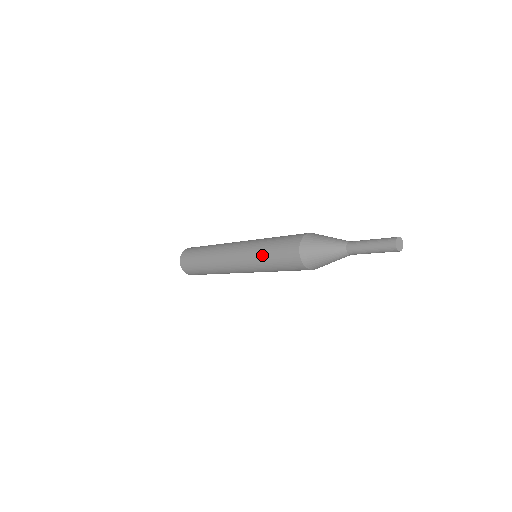
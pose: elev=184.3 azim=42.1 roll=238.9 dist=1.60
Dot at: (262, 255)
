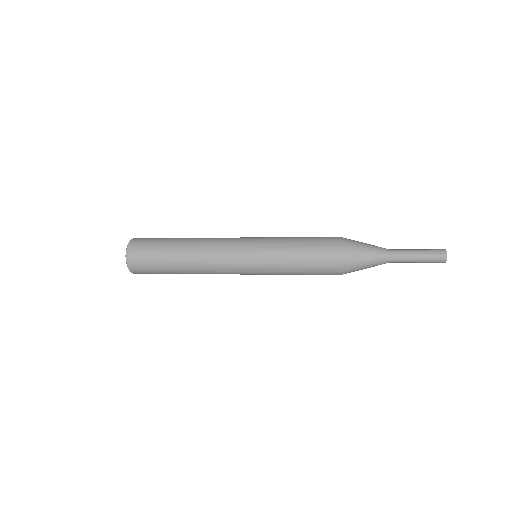
Dot at: (285, 273)
